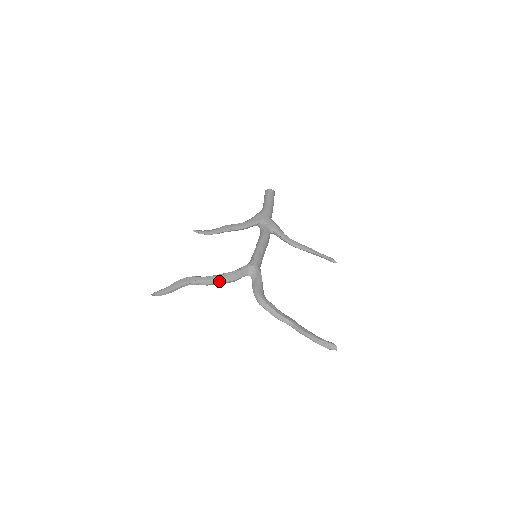
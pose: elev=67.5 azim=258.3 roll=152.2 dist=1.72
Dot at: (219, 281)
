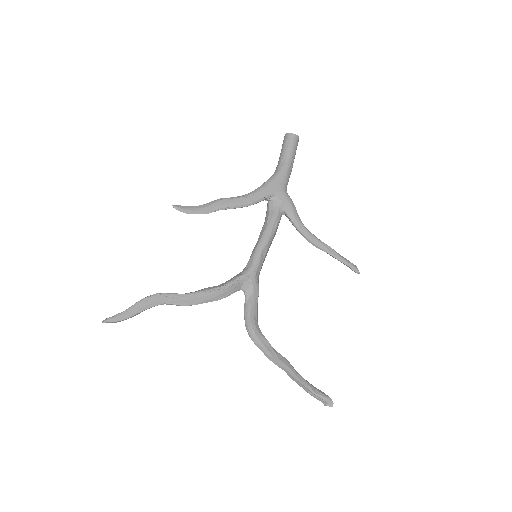
Dot at: (200, 302)
